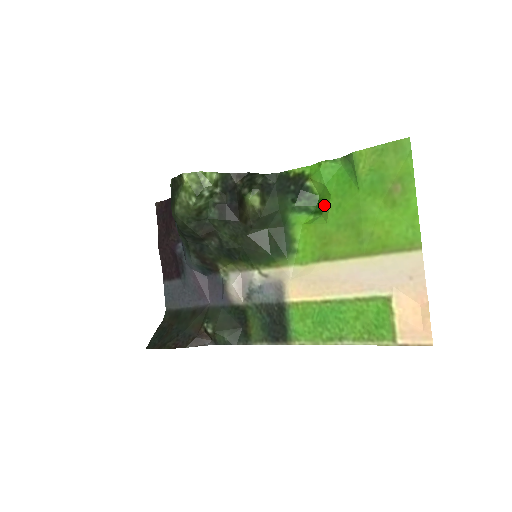
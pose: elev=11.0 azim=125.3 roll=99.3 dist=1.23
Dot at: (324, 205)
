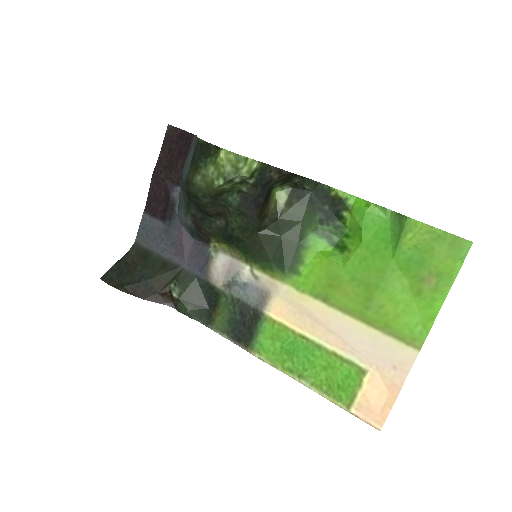
Dot at: (350, 246)
